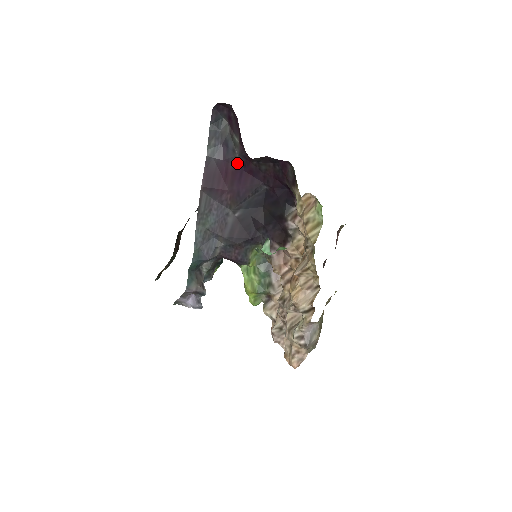
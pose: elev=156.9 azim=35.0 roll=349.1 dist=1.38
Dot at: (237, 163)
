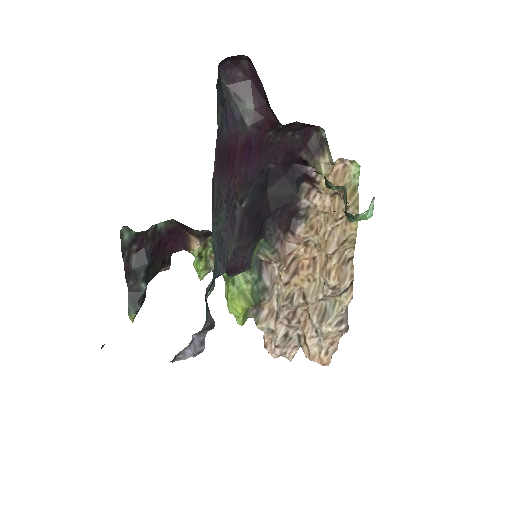
Dot at: (246, 137)
